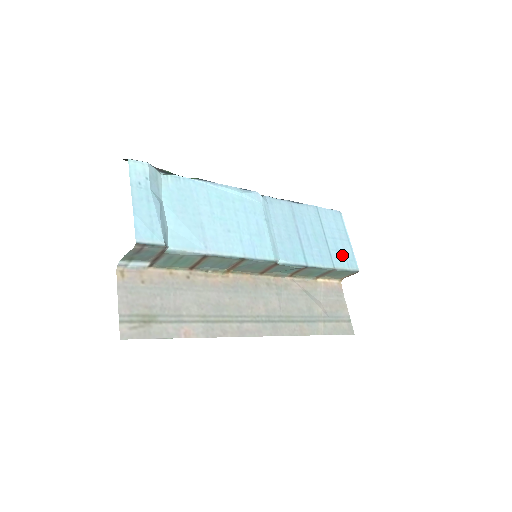
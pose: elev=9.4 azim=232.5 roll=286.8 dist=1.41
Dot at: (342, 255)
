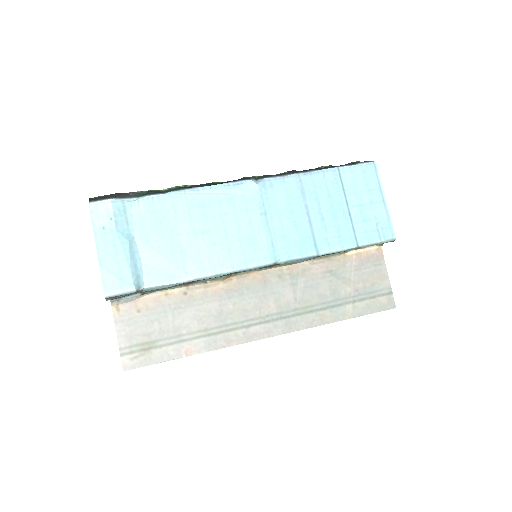
Dot at: (371, 225)
